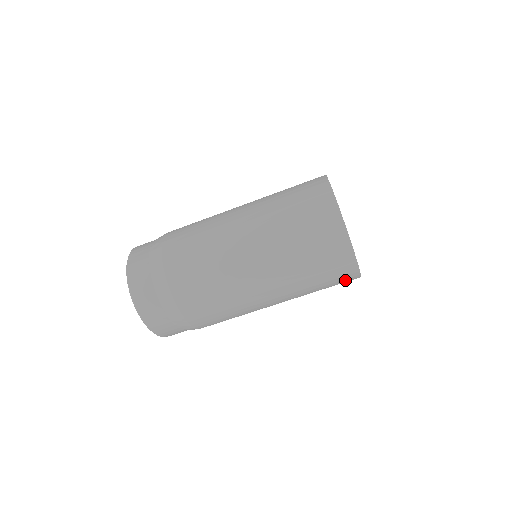
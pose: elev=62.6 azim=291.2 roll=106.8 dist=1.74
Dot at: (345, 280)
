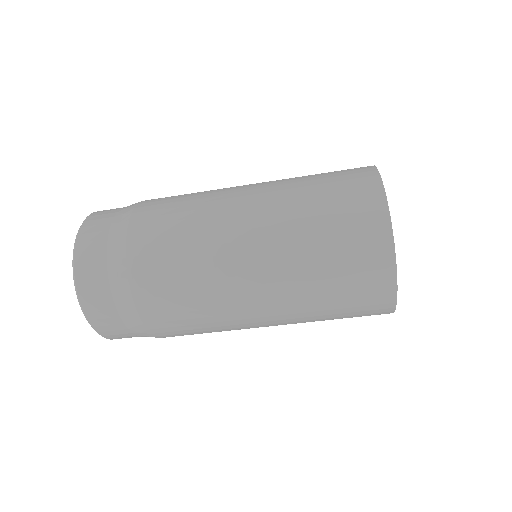
Dot at: occluded
